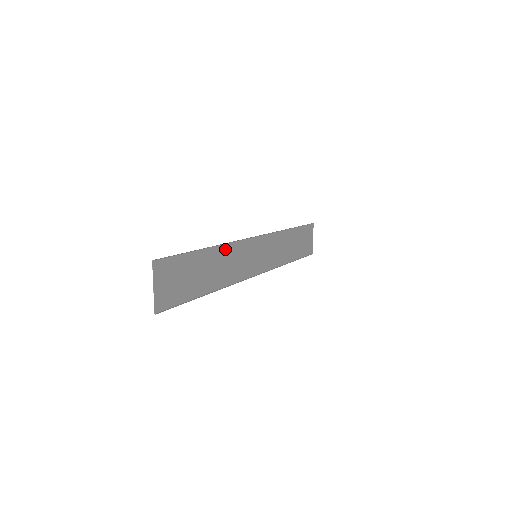
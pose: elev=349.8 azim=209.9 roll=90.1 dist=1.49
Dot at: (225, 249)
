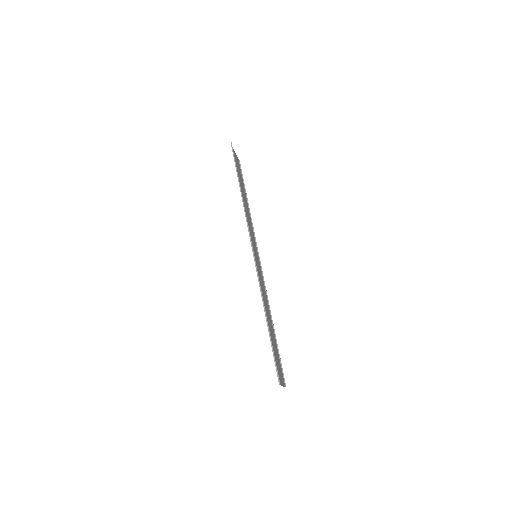
Dot at: (262, 297)
